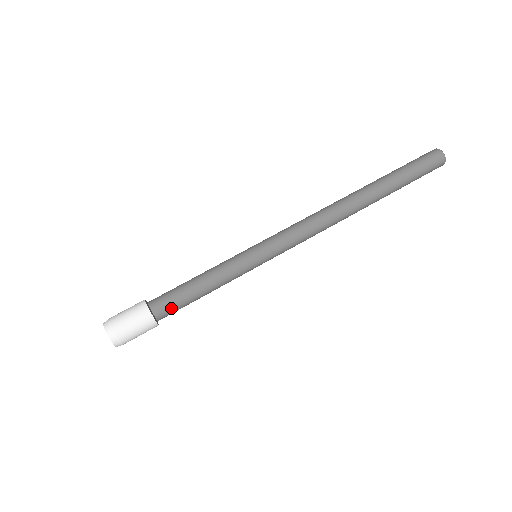
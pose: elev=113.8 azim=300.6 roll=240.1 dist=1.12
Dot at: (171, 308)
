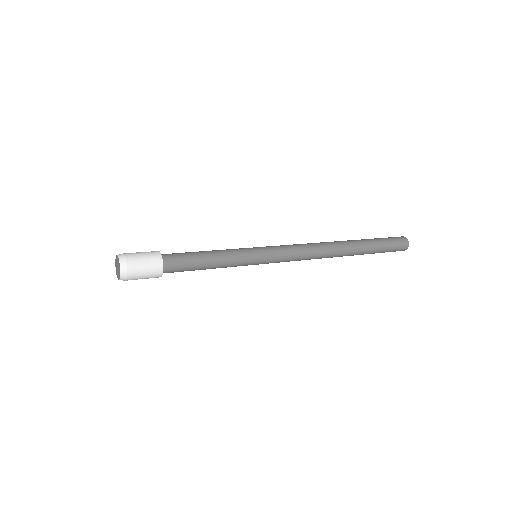
Dot at: (175, 254)
